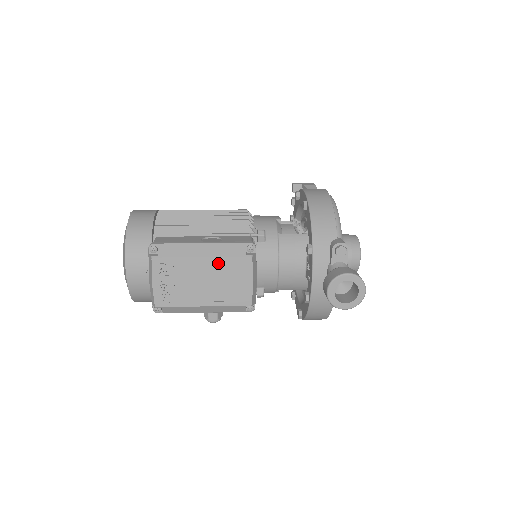
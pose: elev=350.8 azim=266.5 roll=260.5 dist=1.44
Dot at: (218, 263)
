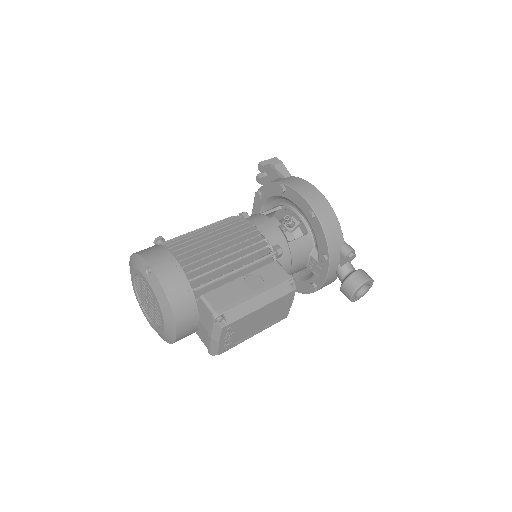
Dot at: (271, 305)
